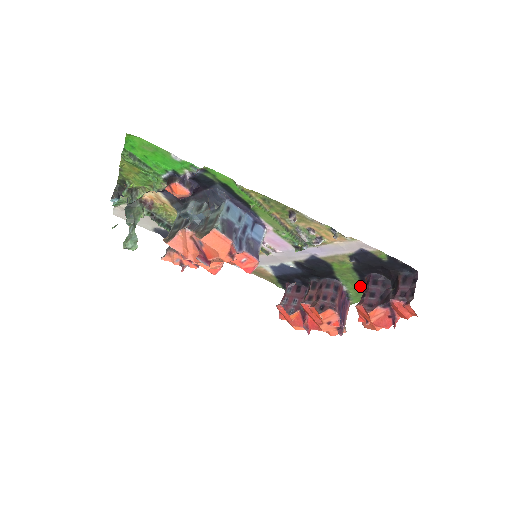
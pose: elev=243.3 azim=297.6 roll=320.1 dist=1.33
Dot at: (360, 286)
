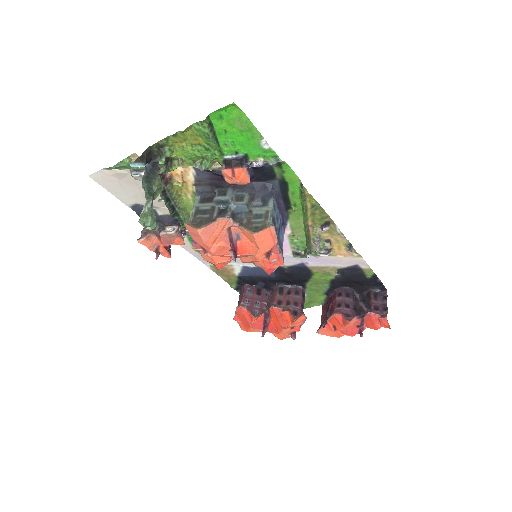
Dot at: (319, 296)
